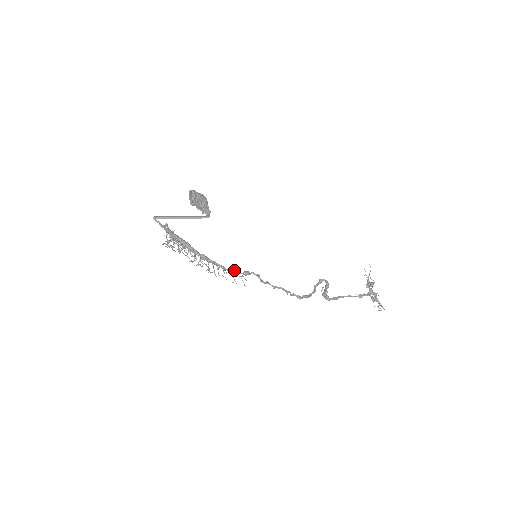
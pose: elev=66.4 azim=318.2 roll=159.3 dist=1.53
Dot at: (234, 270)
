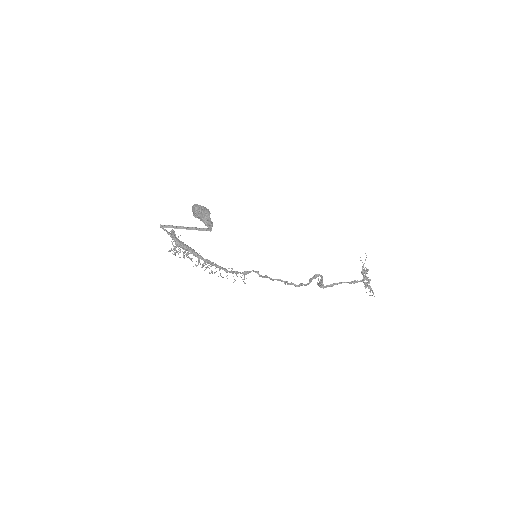
Dot at: (235, 271)
